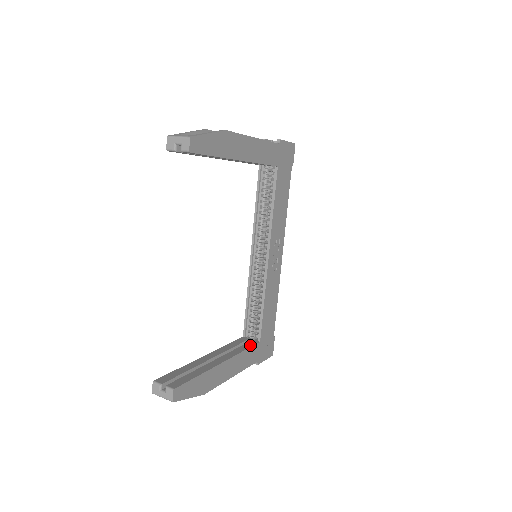
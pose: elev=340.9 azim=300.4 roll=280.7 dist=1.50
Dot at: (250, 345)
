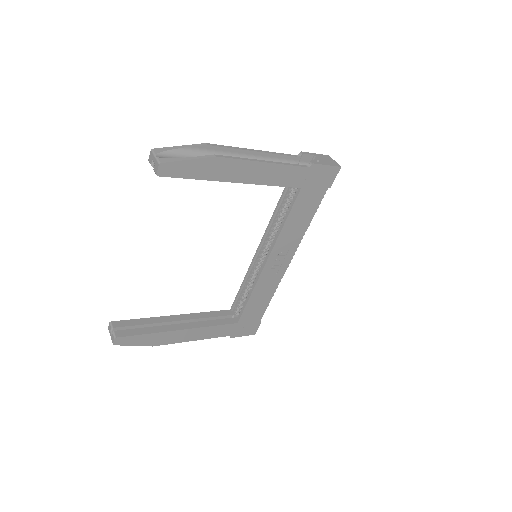
Dot at: (224, 322)
